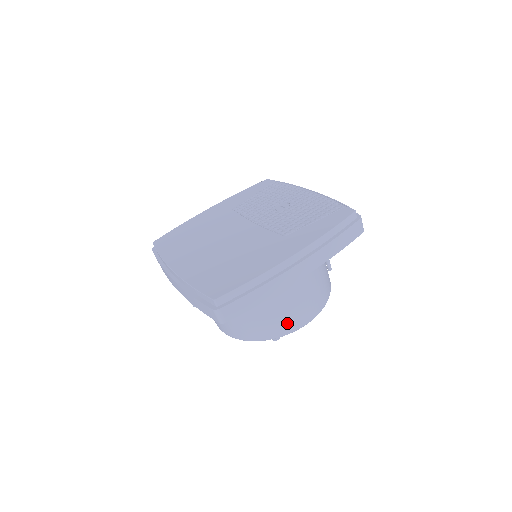
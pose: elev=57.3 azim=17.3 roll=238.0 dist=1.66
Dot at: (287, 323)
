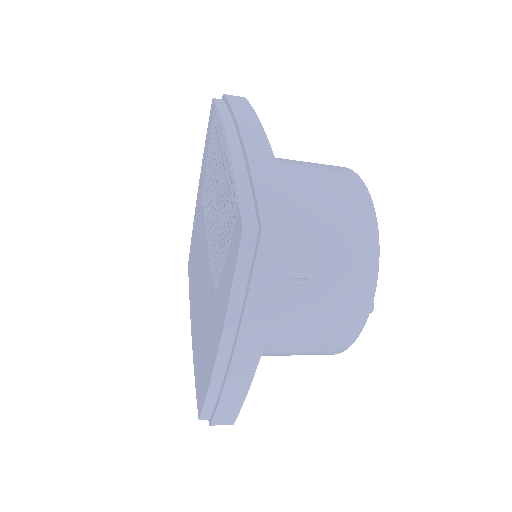
Dot at: (330, 347)
